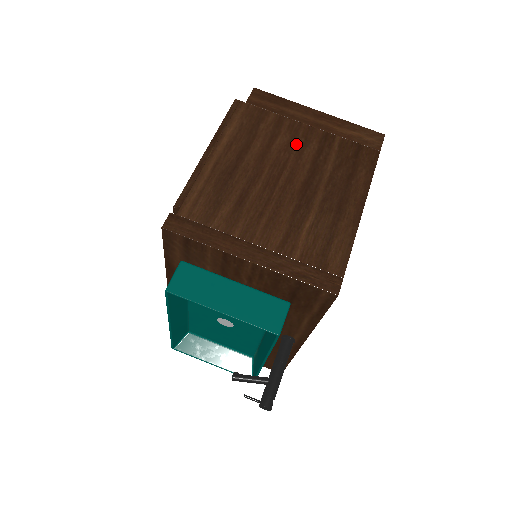
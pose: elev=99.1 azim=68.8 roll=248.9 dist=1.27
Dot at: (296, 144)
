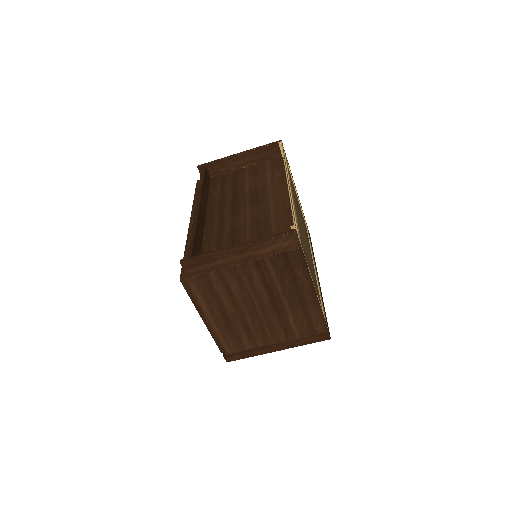
Dot at: (245, 282)
